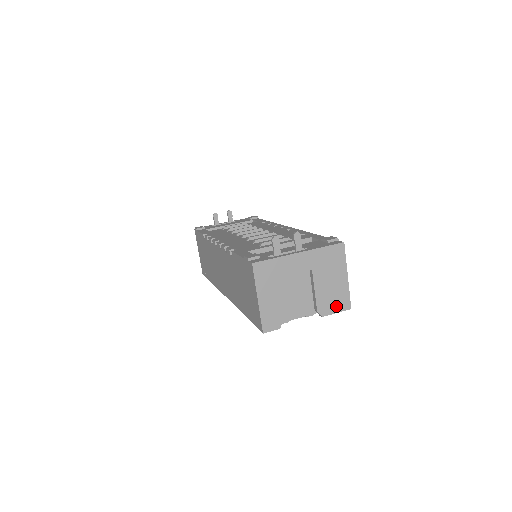
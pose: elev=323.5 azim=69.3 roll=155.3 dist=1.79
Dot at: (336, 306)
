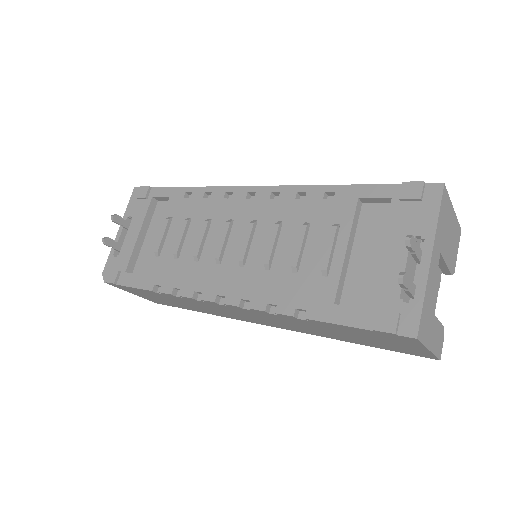
Dot at: (456, 247)
